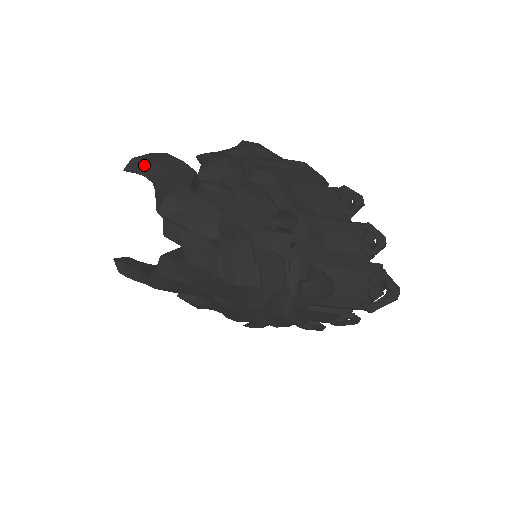
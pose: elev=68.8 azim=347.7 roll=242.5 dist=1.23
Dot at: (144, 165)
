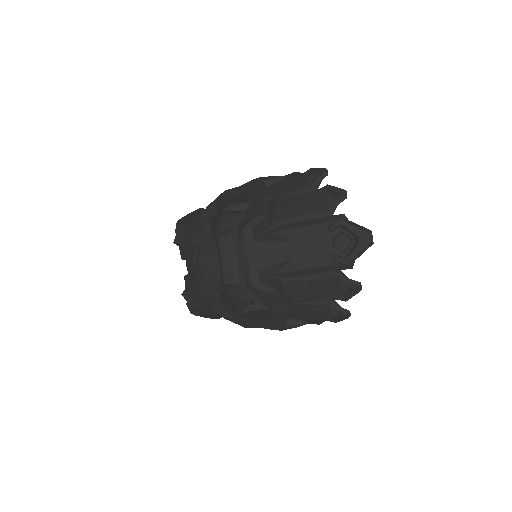
Dot at: (181, 222)
